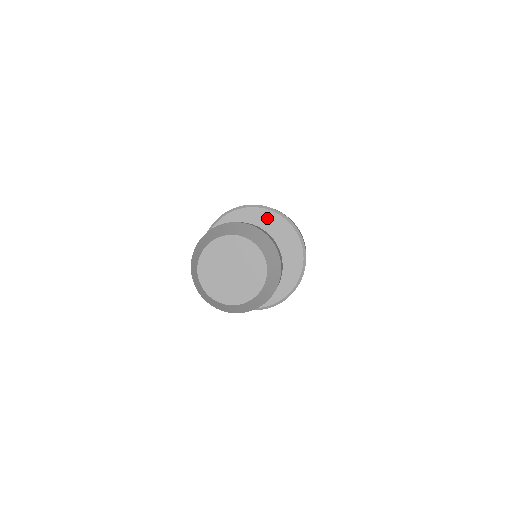
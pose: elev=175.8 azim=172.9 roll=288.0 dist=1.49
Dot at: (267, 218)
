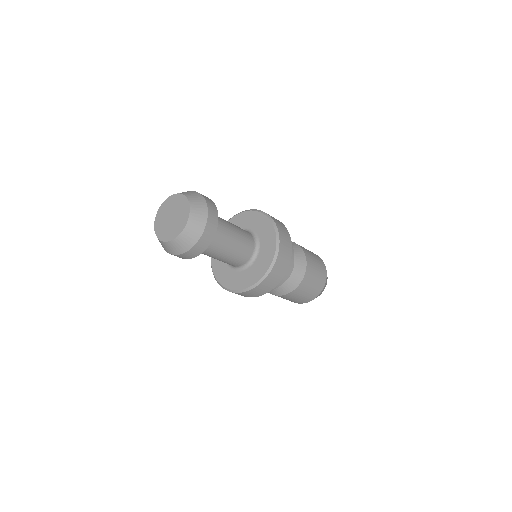
Dot at: (265, 225)
